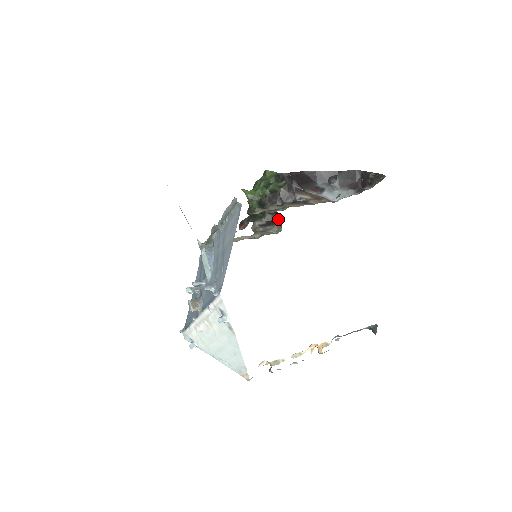
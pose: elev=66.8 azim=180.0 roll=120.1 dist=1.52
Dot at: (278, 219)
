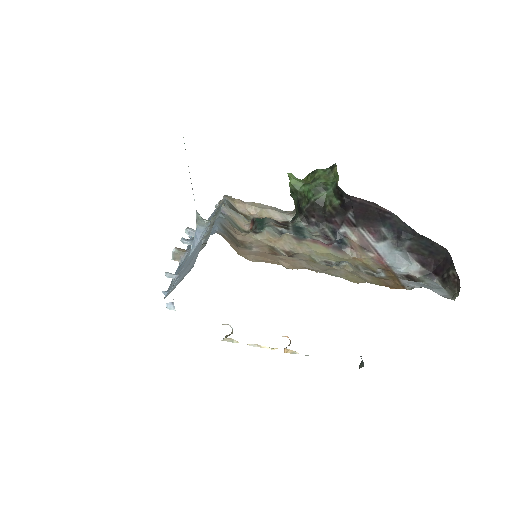
Dot at: occluded
